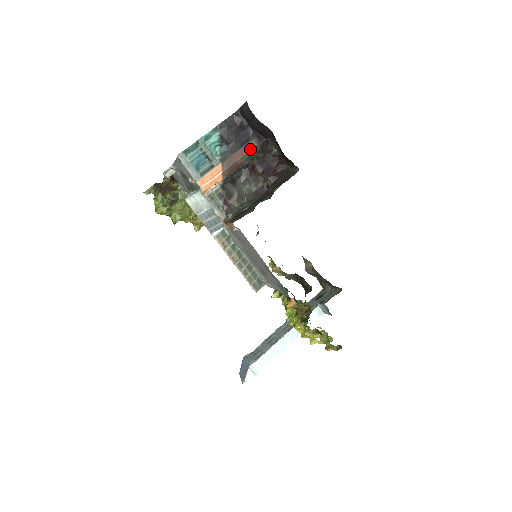
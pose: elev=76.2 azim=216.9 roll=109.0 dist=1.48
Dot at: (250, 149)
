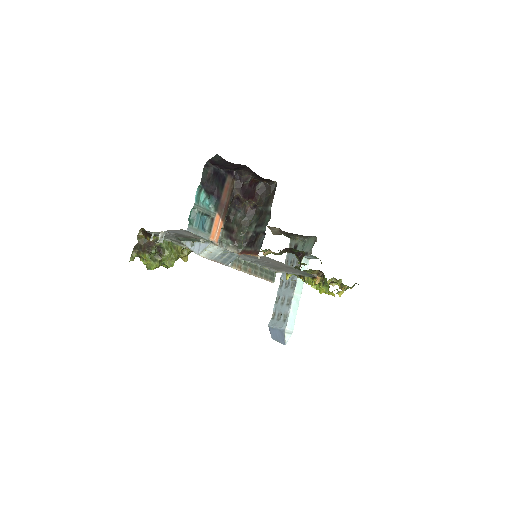
Dot at: (229, 186)
